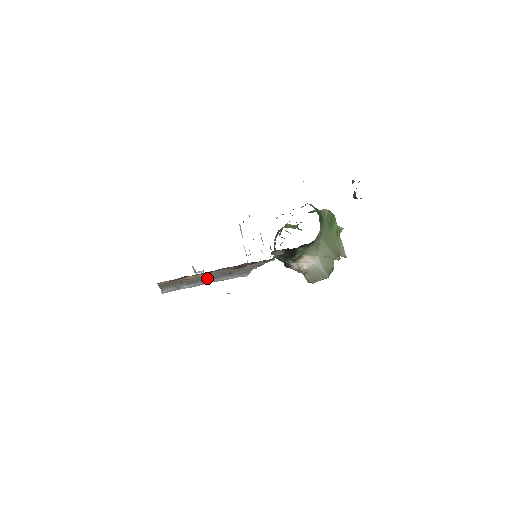
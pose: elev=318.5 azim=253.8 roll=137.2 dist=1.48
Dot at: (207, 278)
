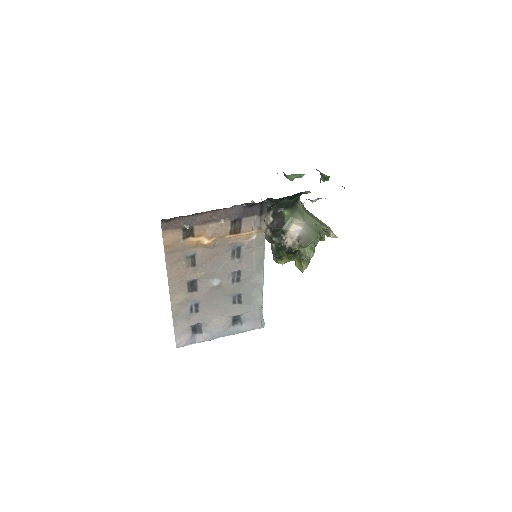
Dot at: (214, 285)
